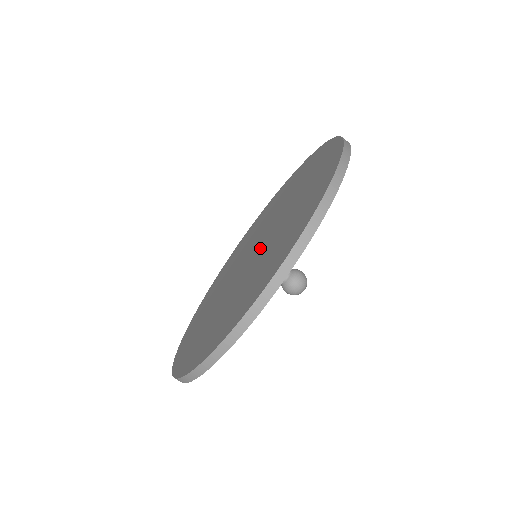
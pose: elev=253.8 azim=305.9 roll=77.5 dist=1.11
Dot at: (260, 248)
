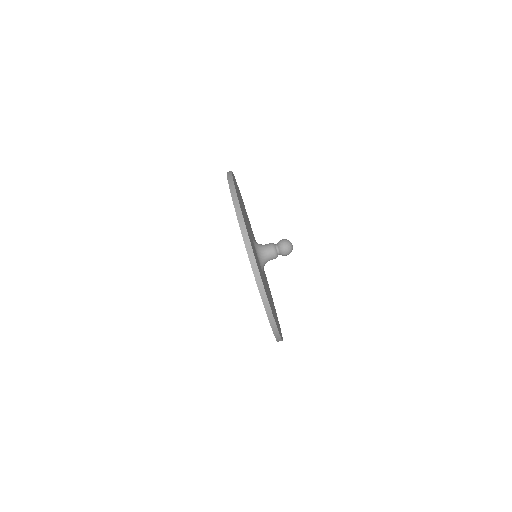
Dot at: occluded
